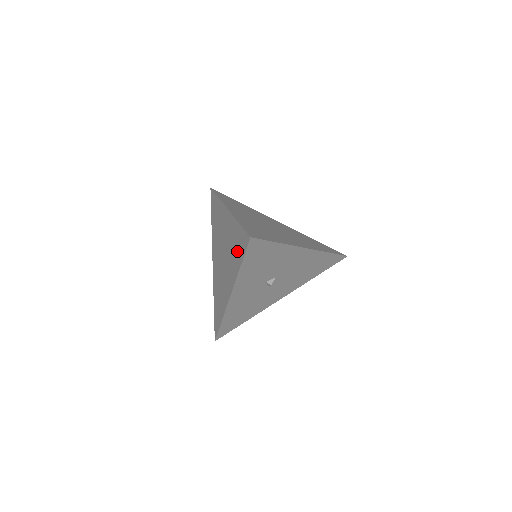
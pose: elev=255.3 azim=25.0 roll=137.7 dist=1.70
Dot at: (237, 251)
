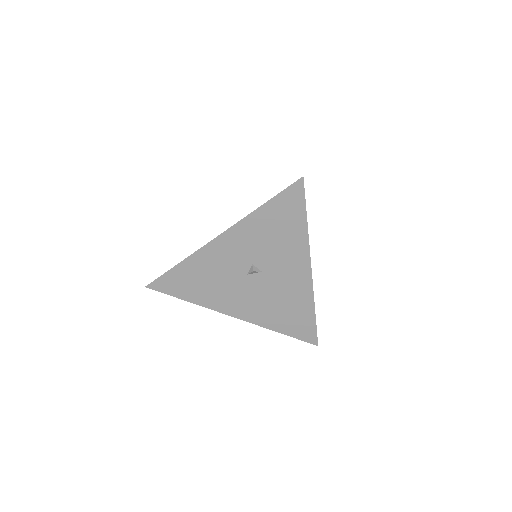
Dot at: occluded
